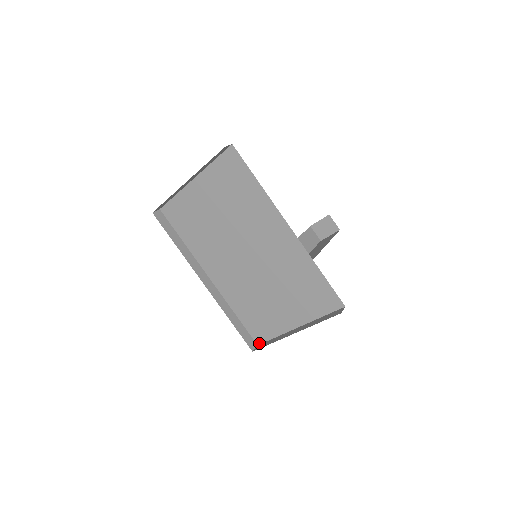
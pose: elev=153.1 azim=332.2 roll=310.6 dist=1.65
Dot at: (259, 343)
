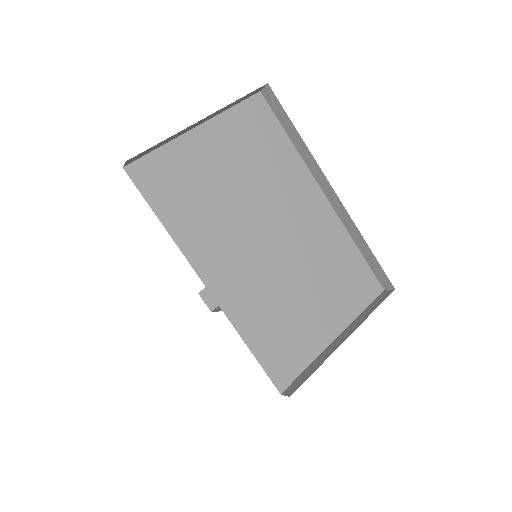
Dot at: (283, 389)
